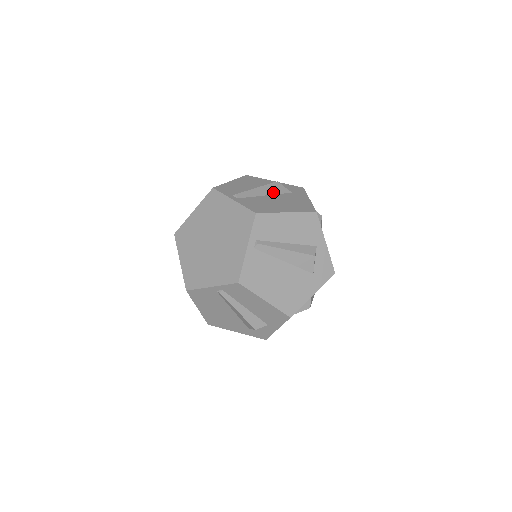
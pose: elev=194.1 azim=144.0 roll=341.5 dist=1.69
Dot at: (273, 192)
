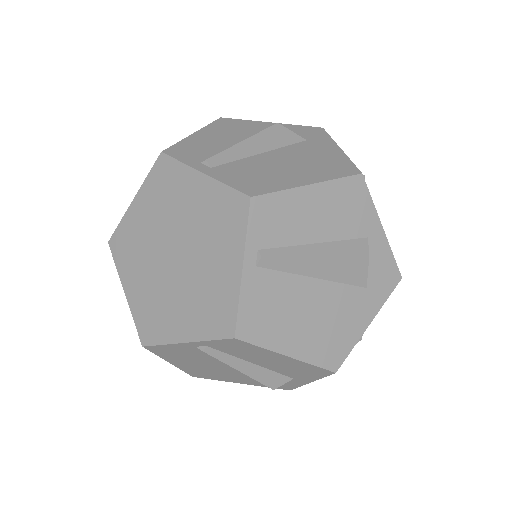
Dot at: (274, 144)
